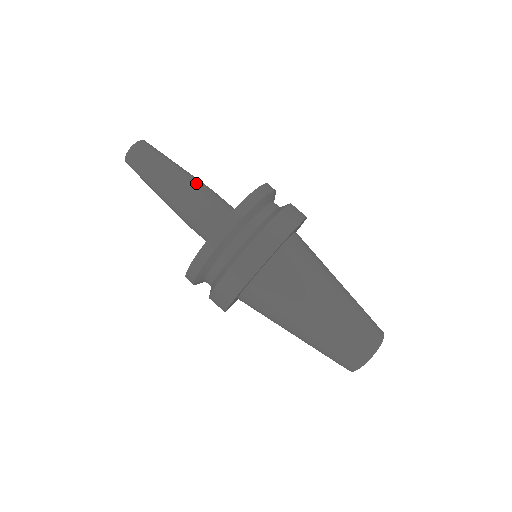
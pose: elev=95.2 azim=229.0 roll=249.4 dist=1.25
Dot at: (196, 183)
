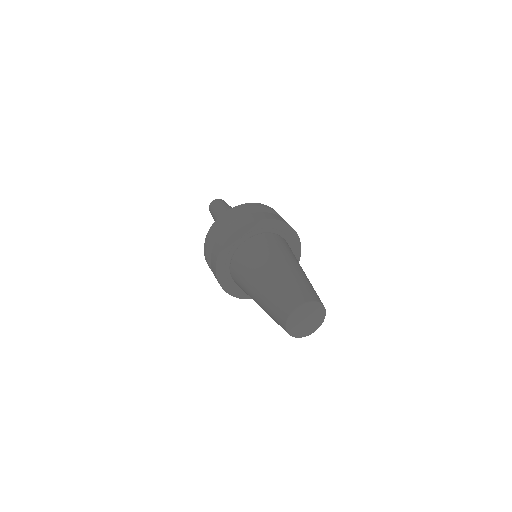
Dot at: occluded
